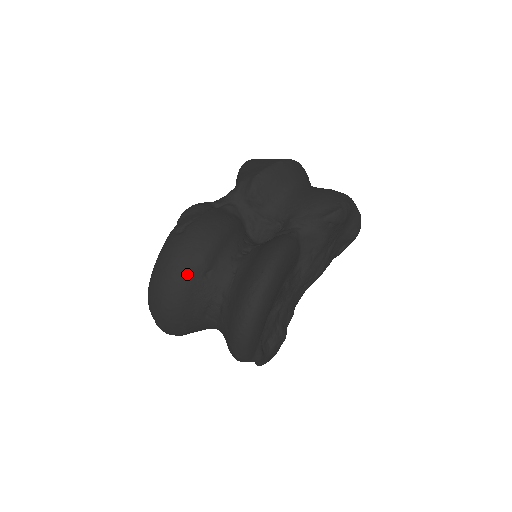
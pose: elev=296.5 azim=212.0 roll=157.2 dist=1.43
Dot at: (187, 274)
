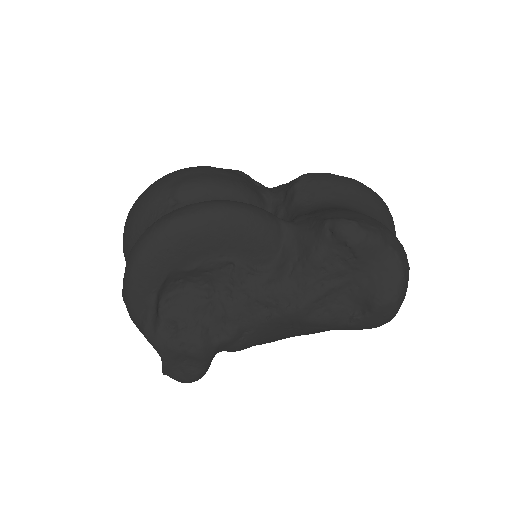
Dot at: (158, 190)
